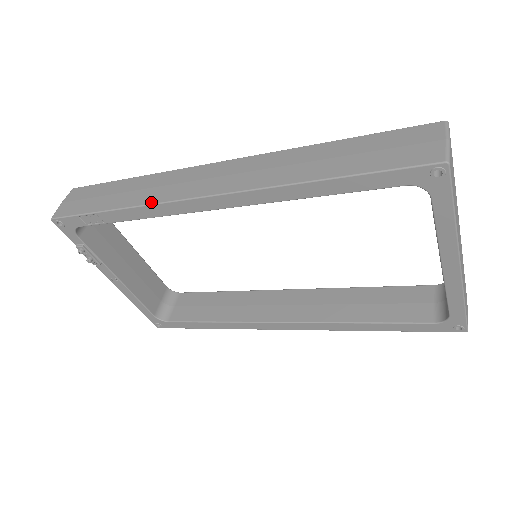
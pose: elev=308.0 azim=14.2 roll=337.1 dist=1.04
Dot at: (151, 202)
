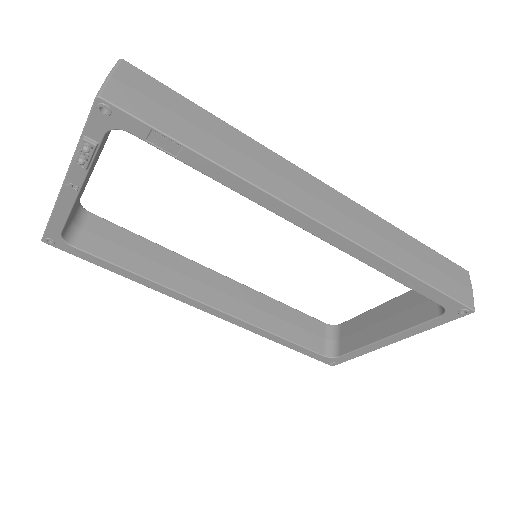
Dot at: (264, 187)
